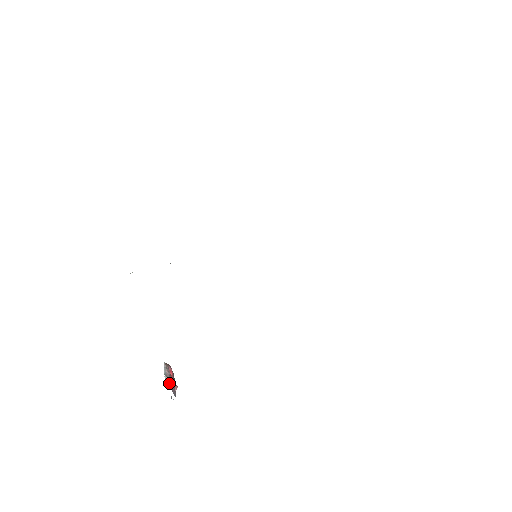
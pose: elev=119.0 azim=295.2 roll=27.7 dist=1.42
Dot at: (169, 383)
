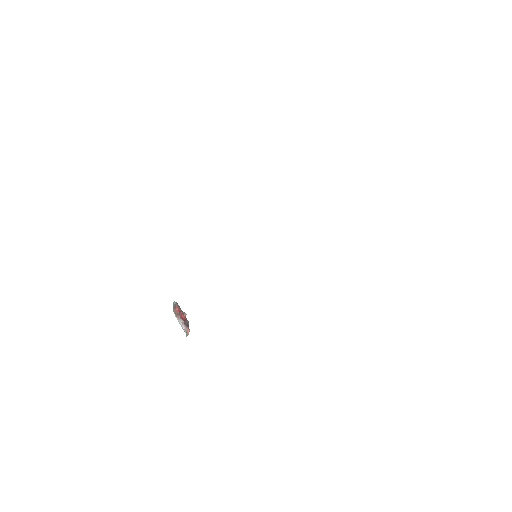
Dot at: (188, 332)
